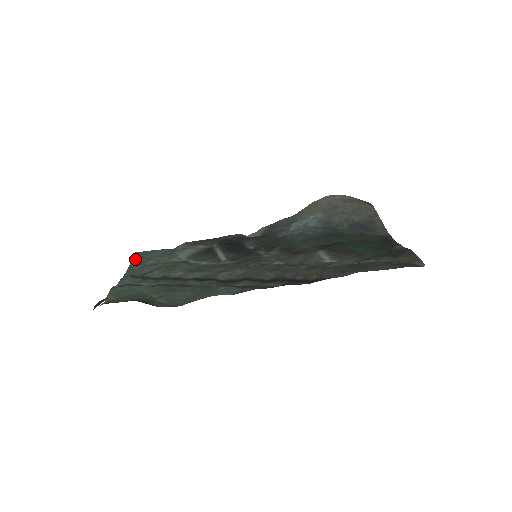
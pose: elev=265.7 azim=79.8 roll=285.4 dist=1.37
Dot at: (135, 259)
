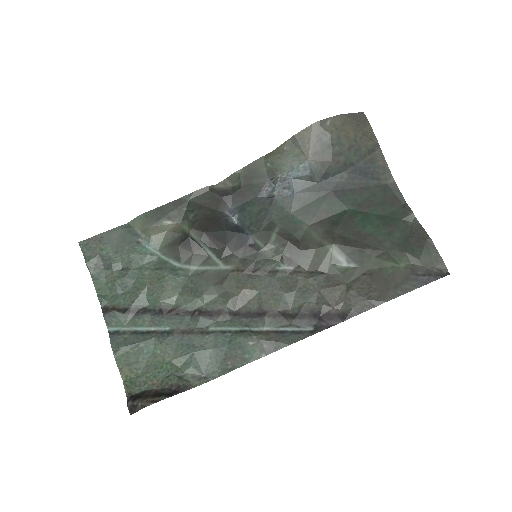
Dot at: (91, 261)
